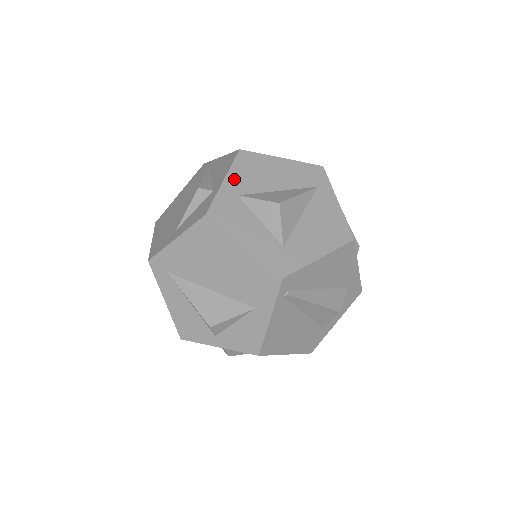
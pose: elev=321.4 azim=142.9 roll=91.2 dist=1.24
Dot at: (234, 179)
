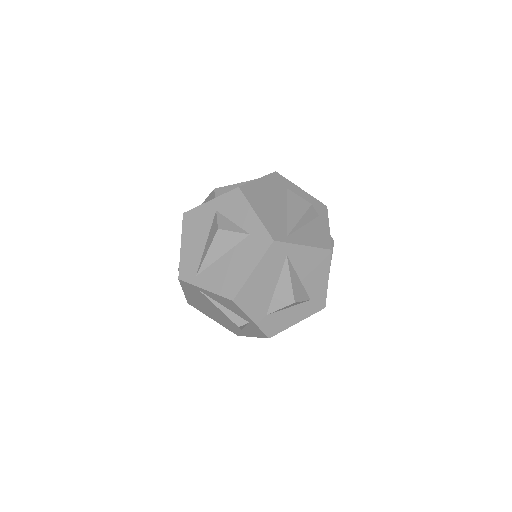
Dot at: (254, 314)
